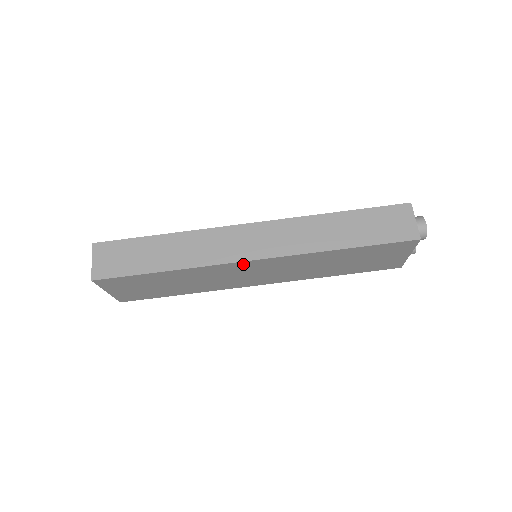
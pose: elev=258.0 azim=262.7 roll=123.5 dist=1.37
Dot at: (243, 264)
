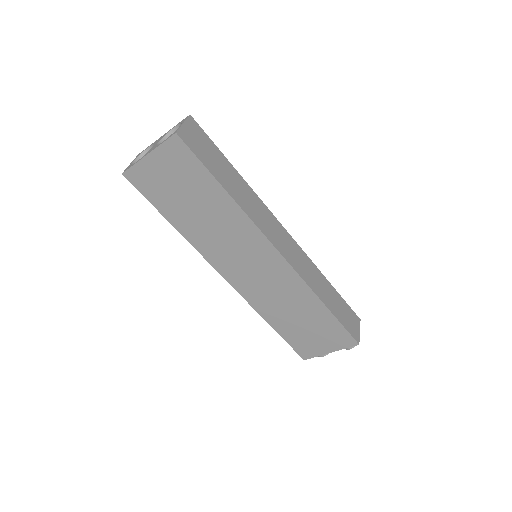
Dot at: (269, 249)
